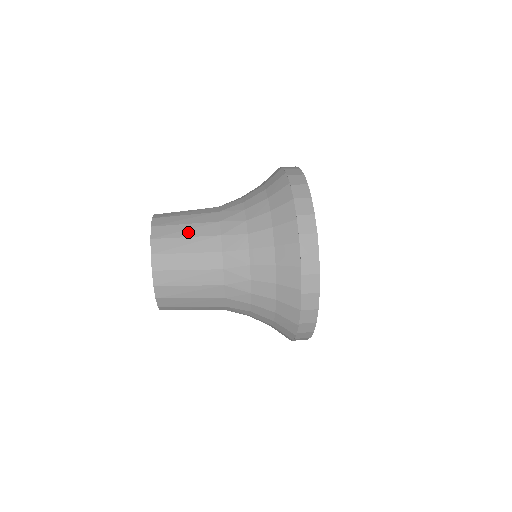
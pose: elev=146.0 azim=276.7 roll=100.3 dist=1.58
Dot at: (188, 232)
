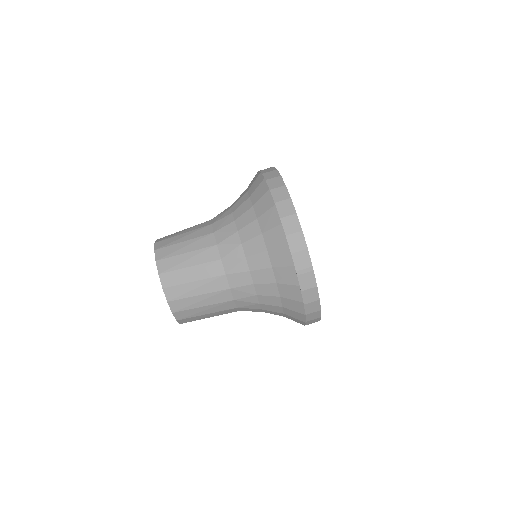
Dot at: (208, 311)
